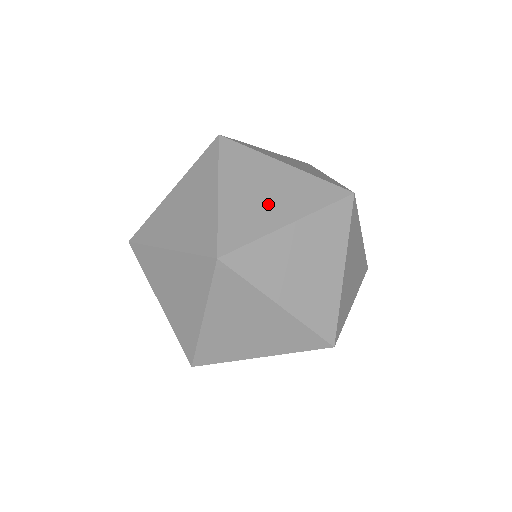
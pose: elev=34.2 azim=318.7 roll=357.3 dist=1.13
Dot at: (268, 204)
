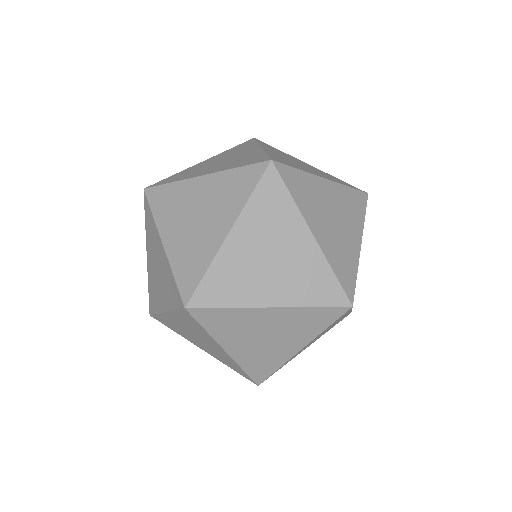
Dot at: (204, 227)
